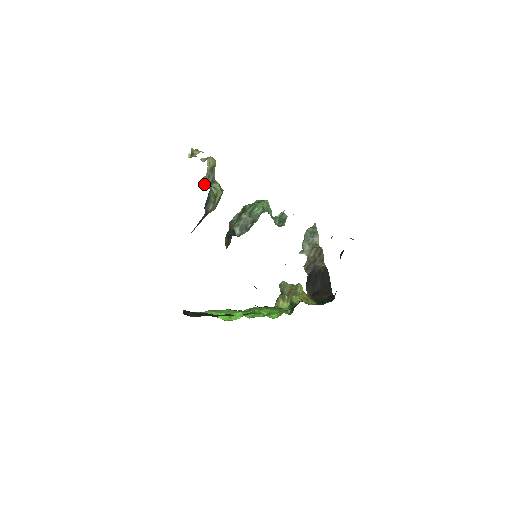
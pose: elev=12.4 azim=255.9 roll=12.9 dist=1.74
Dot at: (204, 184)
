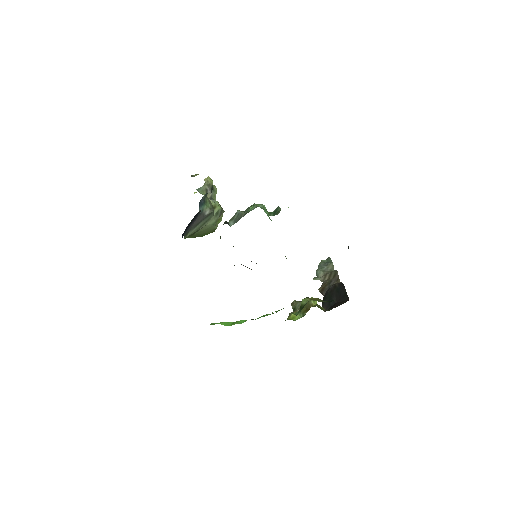
Dot at: (201, 193)
